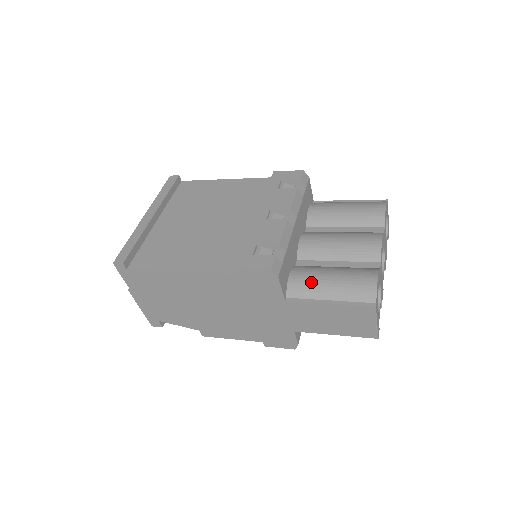
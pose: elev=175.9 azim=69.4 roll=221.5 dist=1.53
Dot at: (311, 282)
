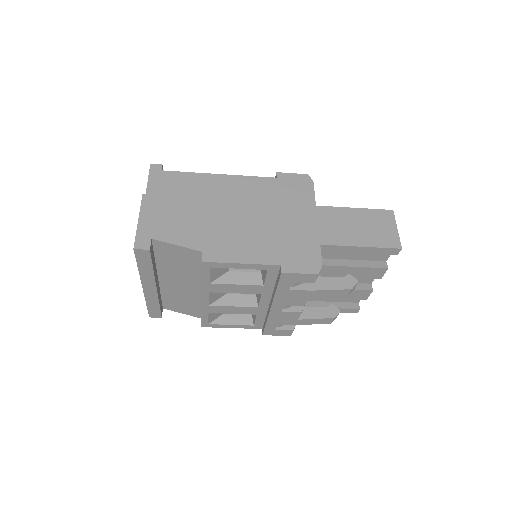
Dot at: occluded
